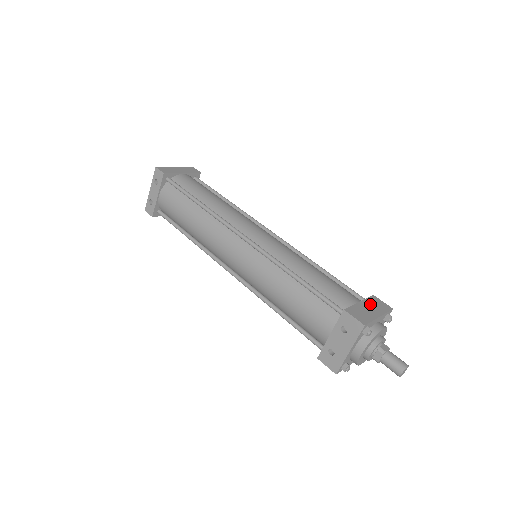
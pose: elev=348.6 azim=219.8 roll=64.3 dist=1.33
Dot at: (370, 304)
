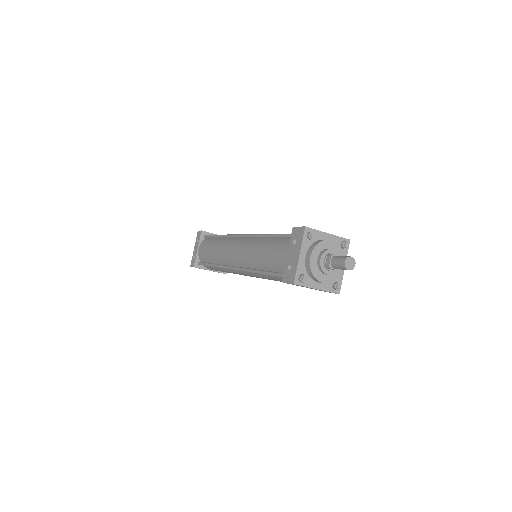
Dot at: occluded
